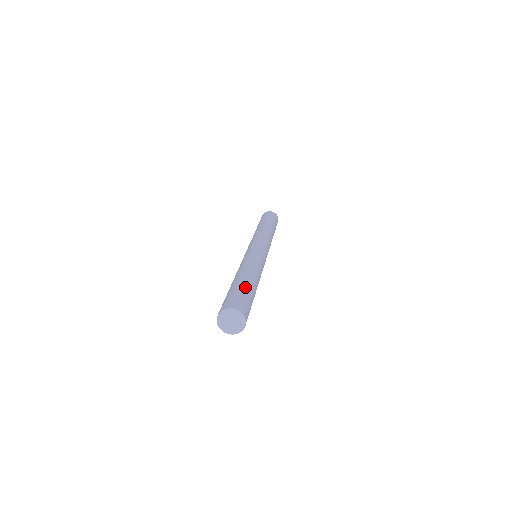
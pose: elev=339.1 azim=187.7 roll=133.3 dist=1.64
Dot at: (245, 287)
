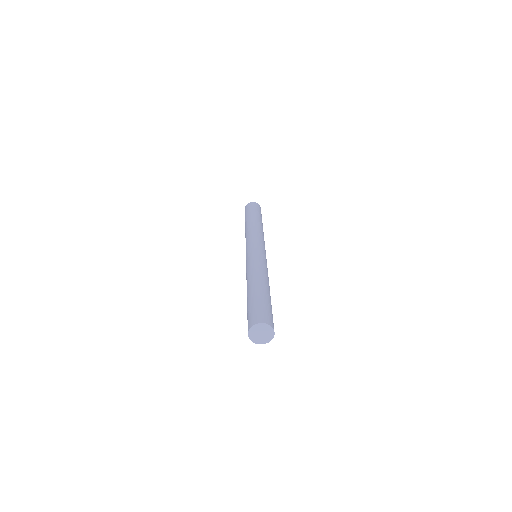
Dot at: (265, 297)
